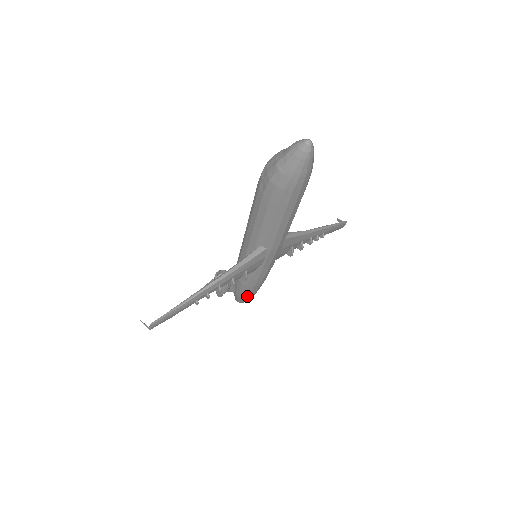
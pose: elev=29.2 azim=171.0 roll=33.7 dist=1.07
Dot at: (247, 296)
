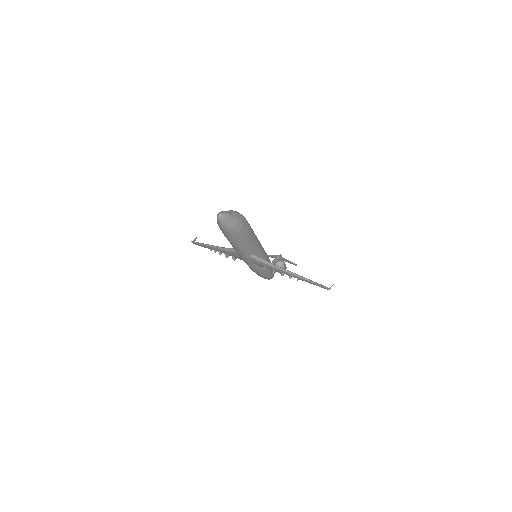
Dot at: occluded
